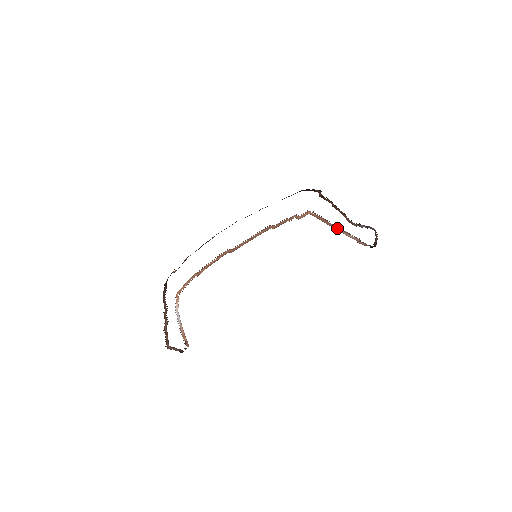
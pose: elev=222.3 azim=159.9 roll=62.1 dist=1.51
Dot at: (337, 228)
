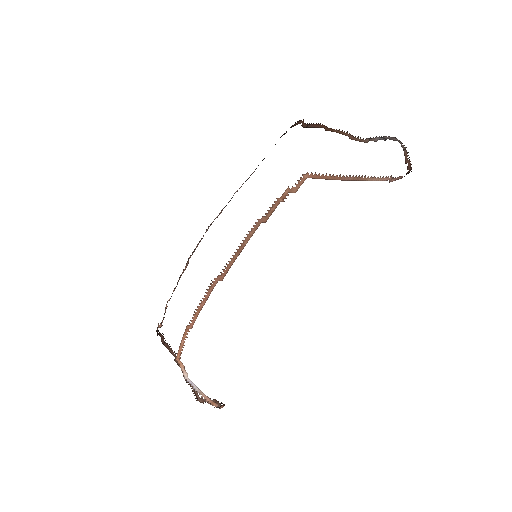
Dot at: (355, 178)
